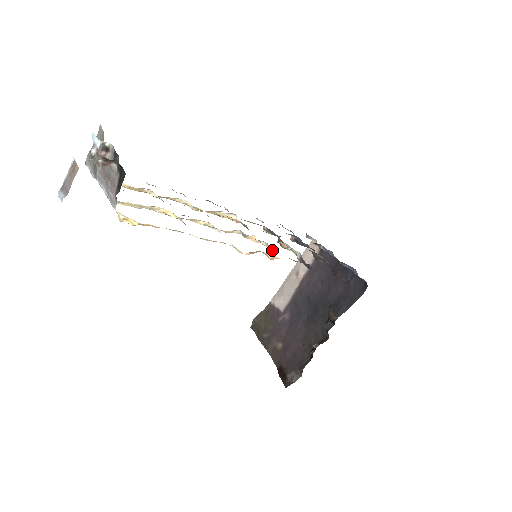
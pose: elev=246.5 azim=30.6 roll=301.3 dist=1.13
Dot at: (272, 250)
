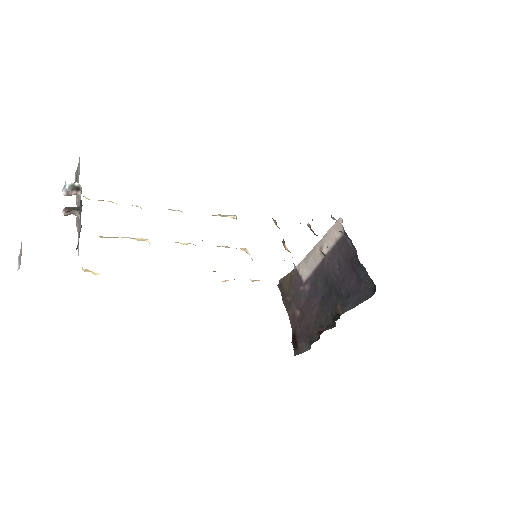
Dot at: occluded
